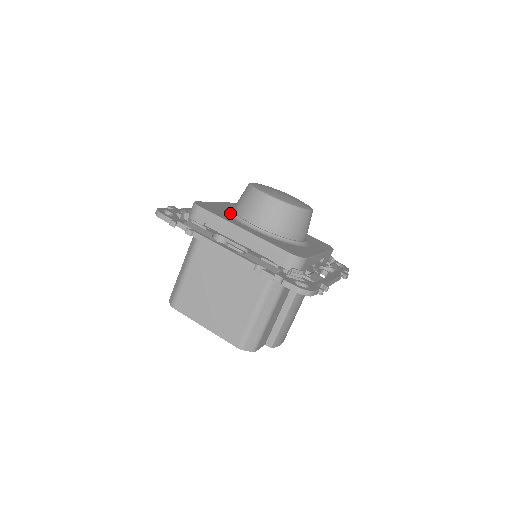
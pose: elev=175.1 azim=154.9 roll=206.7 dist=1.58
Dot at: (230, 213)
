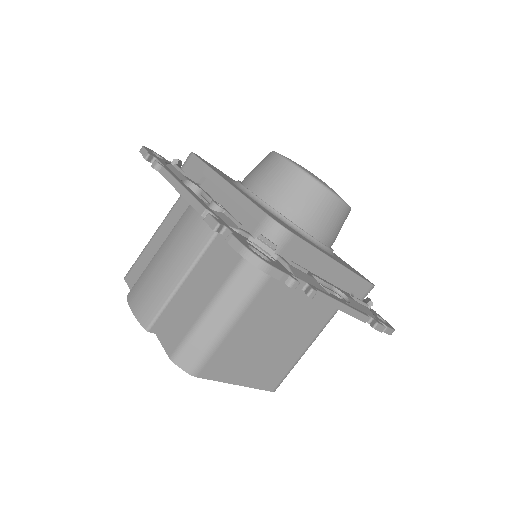
Dot at: (284, 220)
